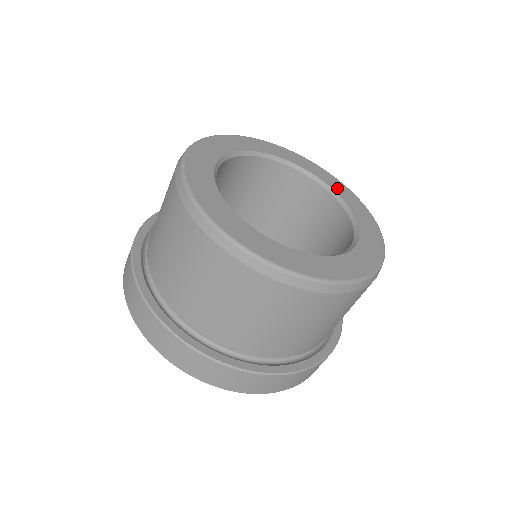
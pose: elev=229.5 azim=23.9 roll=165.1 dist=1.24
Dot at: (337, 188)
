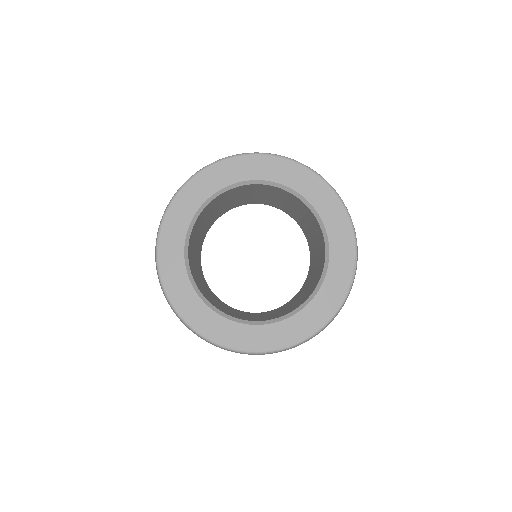
Dot at: (337, 241)
